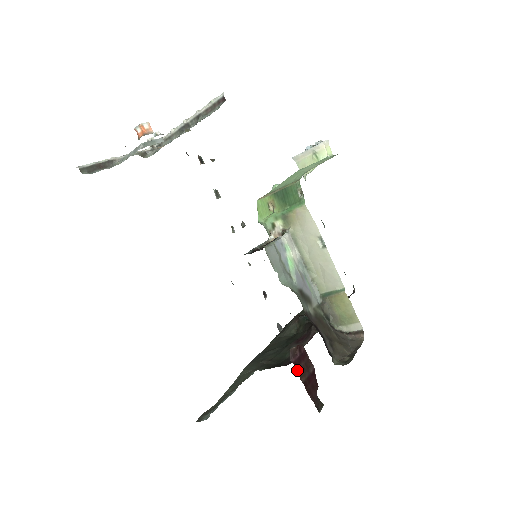
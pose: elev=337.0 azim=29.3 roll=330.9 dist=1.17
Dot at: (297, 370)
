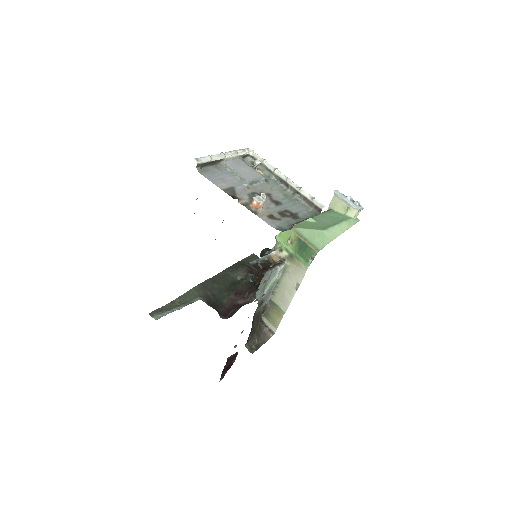
Dot at: (226, 363)
